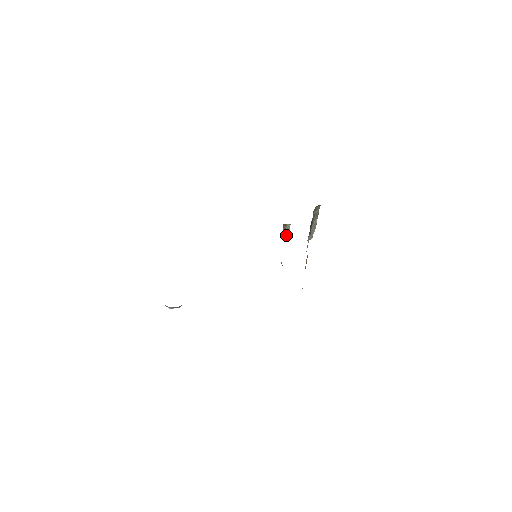
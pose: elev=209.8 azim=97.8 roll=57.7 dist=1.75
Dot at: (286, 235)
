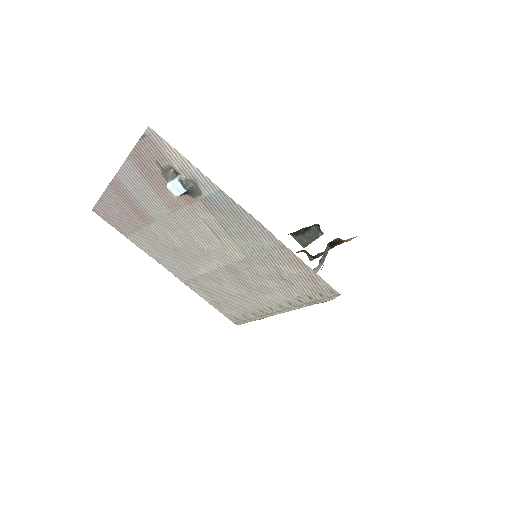
Dot at: occluded
